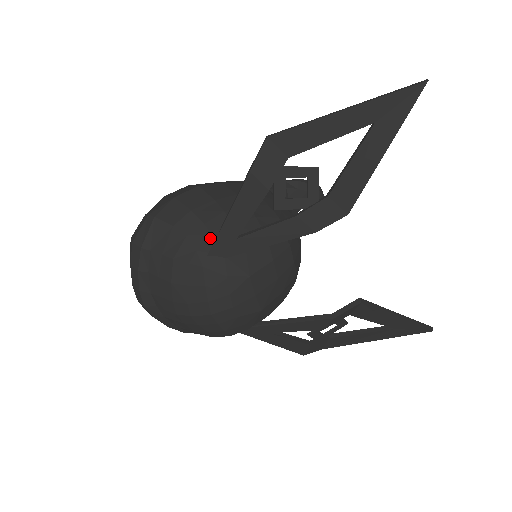
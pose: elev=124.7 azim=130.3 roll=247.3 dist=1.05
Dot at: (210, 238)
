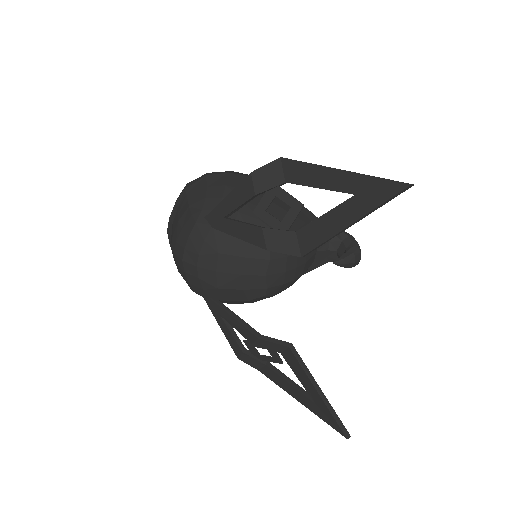
Dot at: occluded
